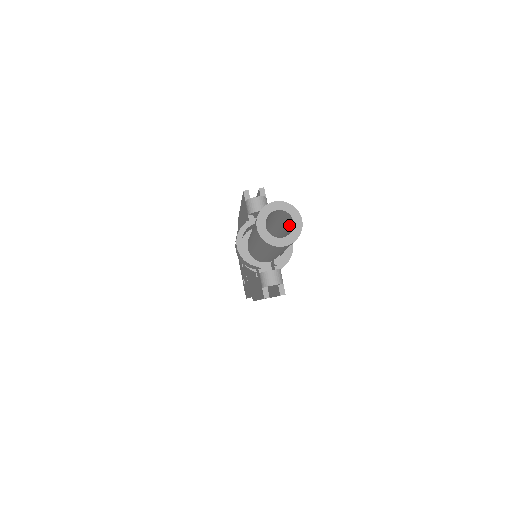
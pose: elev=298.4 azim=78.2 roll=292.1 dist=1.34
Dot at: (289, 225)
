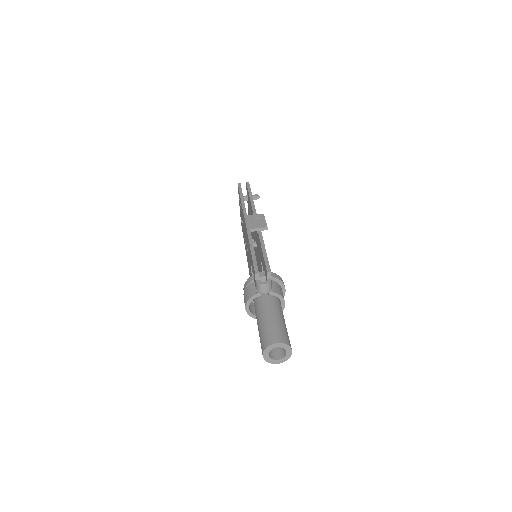
Dot at: occluded
